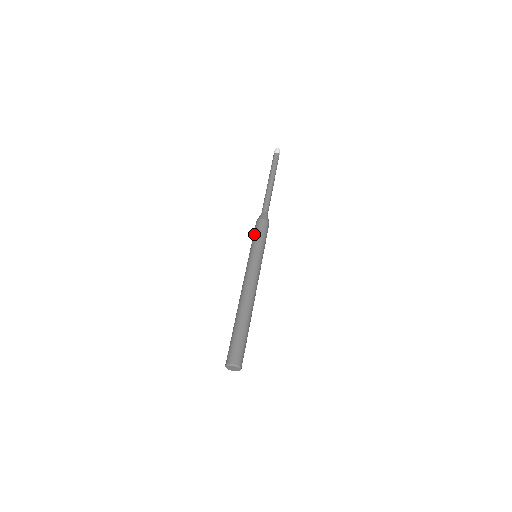
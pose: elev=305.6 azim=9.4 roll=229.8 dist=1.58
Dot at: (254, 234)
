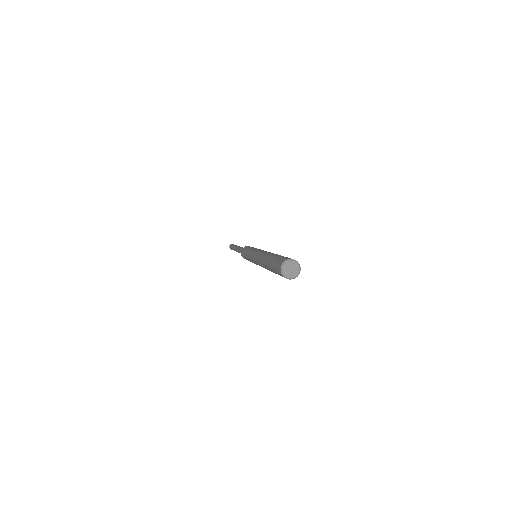
Dot at: (248, 247)
